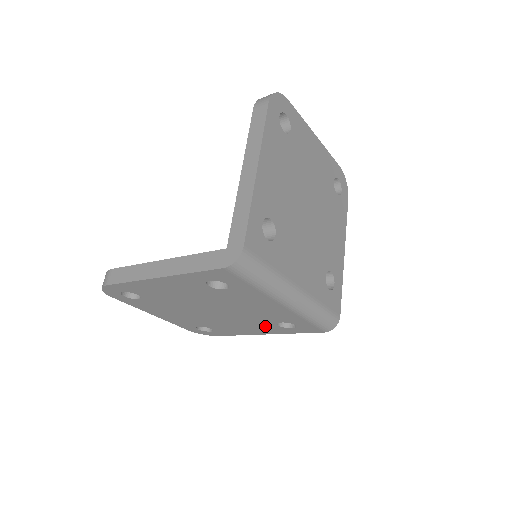
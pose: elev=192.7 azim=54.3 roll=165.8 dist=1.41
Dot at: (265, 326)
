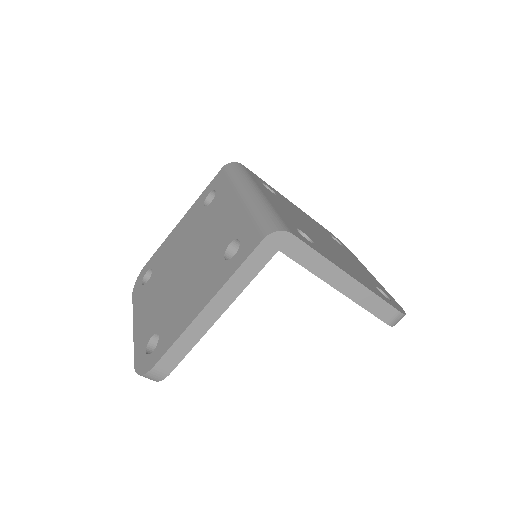
Dot at: (212, 274)
